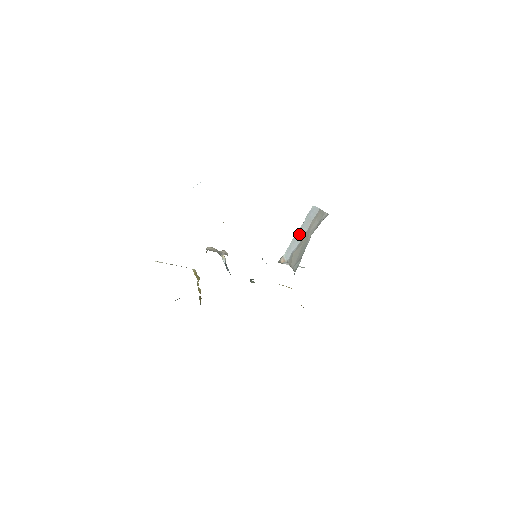
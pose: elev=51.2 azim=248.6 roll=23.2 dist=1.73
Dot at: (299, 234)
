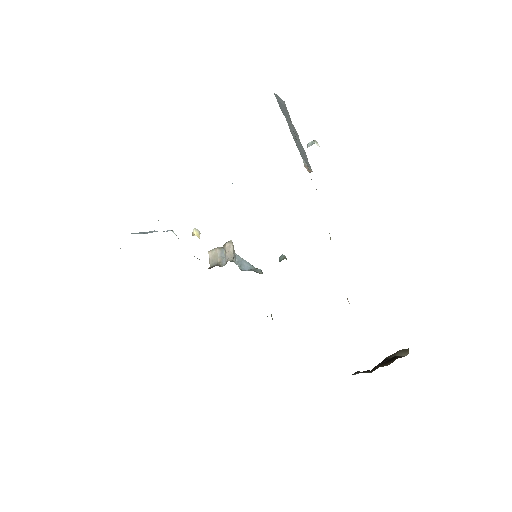
Dot at: (294, 138)
